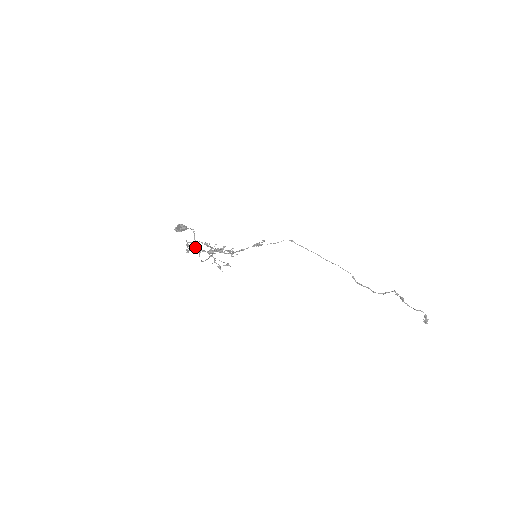
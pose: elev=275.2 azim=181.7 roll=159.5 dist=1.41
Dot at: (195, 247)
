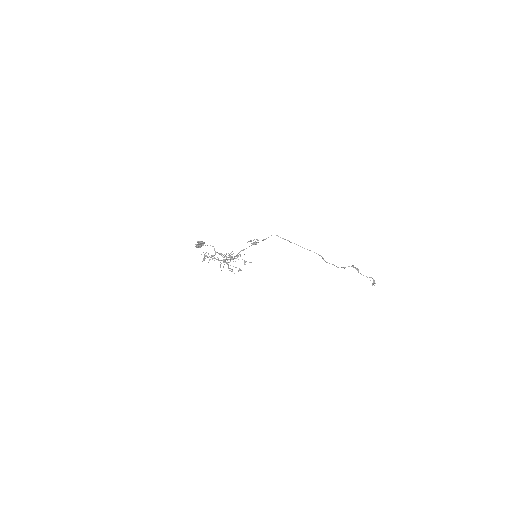
Dot at: occluded
